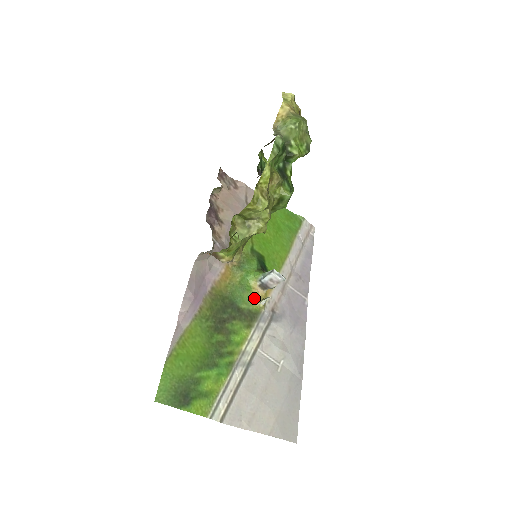
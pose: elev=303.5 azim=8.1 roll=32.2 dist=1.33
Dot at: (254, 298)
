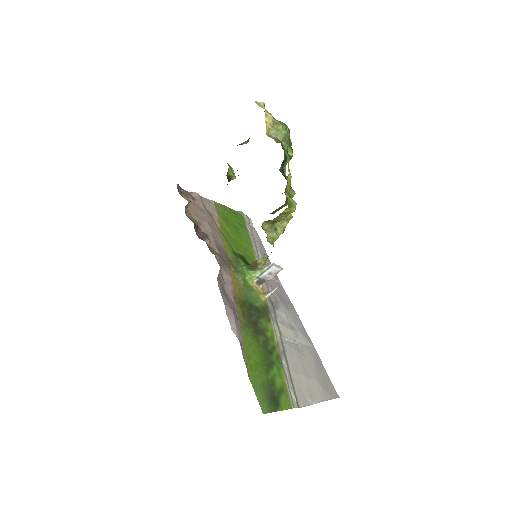
Dot at: (258, 295)
